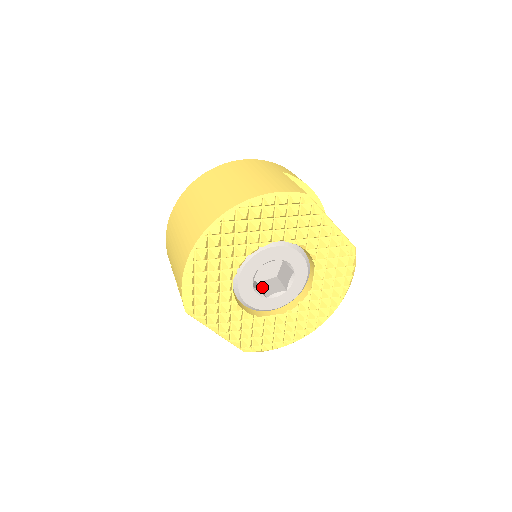
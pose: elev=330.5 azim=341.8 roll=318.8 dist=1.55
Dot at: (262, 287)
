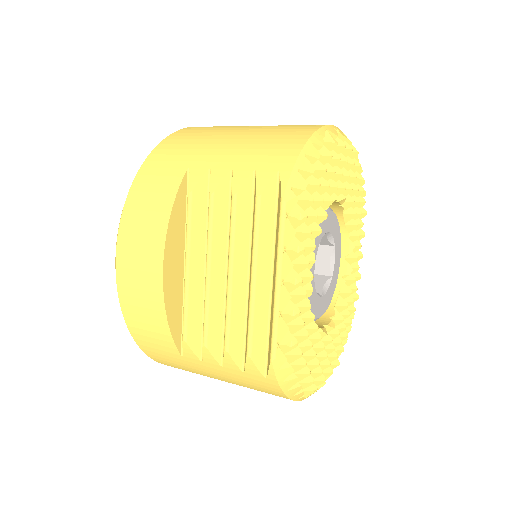
Dot at: occluded
